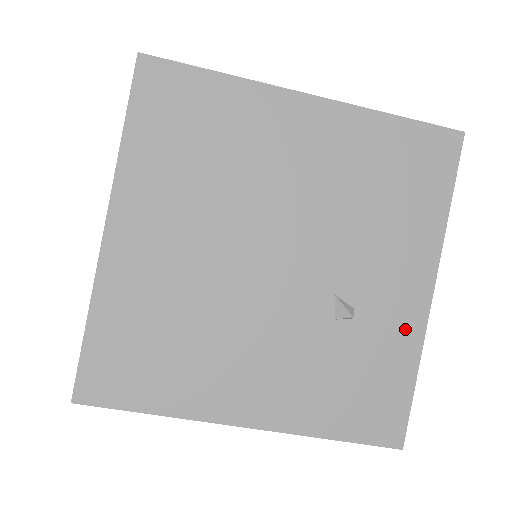
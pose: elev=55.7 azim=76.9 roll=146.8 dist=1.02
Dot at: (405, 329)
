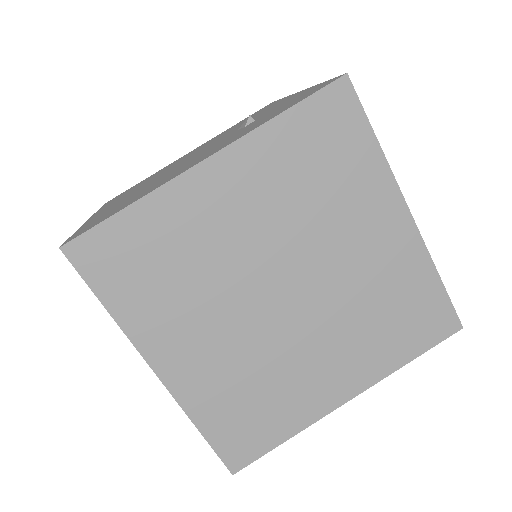
Dot at: occluded
